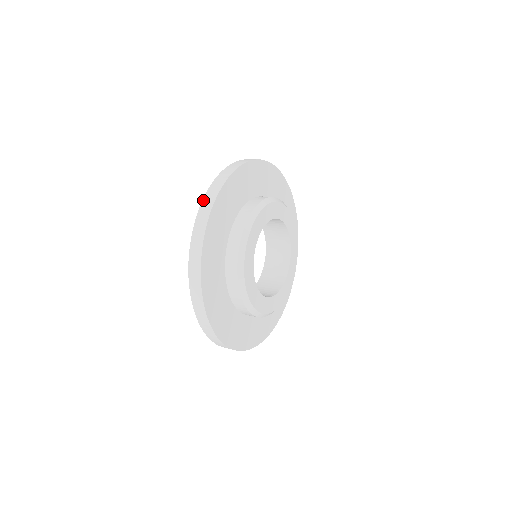
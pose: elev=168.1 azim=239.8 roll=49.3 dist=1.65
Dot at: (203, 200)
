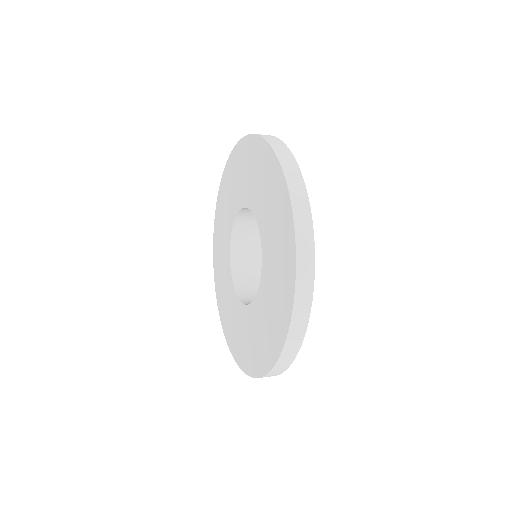
Dot at: (291, 195)
